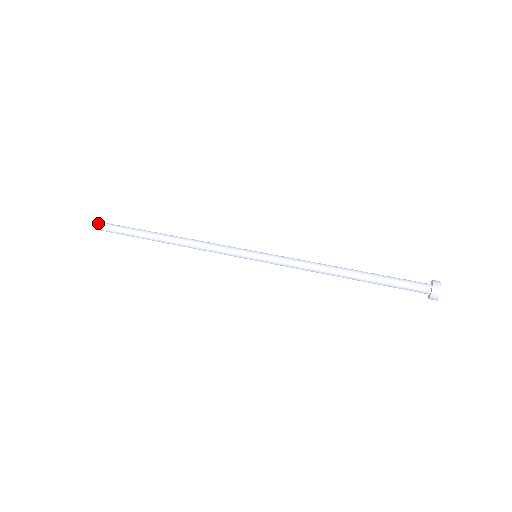
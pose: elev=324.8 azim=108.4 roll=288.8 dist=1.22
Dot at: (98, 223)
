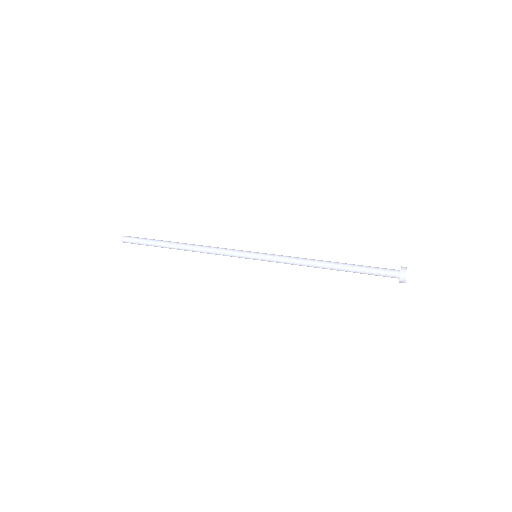
Dot at: (126, 238)
